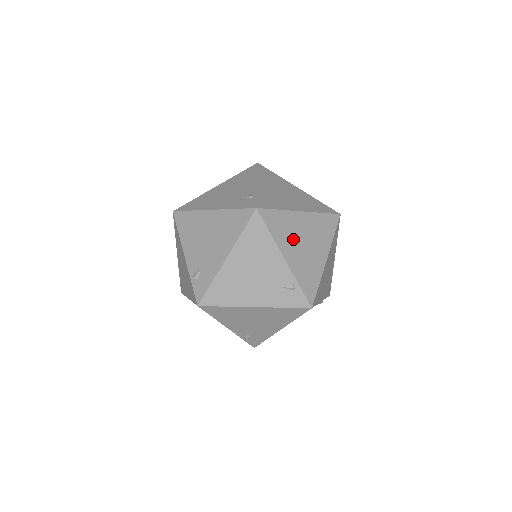
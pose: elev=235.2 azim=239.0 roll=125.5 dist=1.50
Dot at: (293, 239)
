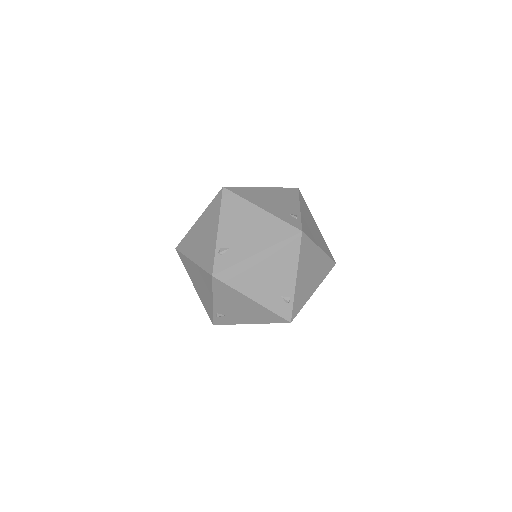
Dot at: (308, 216)
